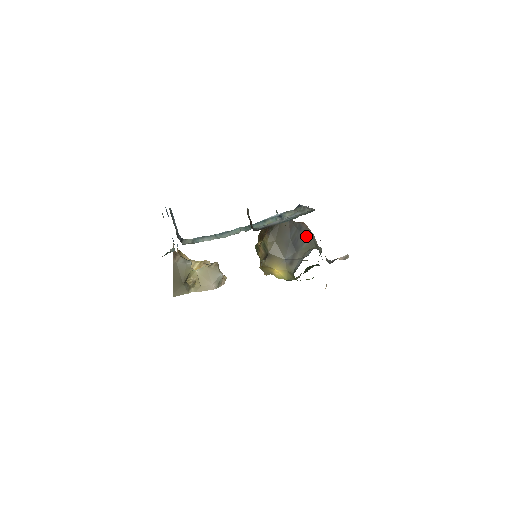
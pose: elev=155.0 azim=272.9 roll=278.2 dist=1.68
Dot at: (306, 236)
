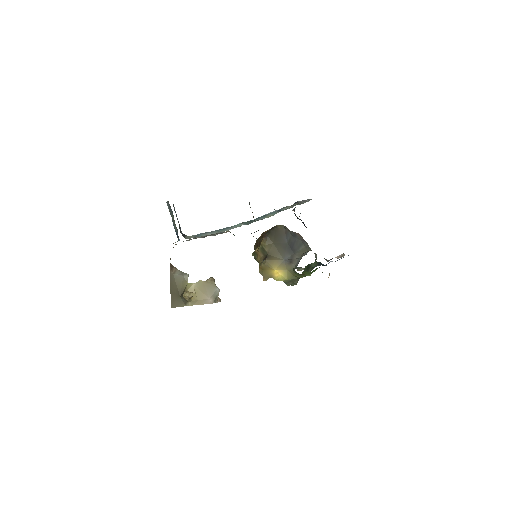
Dot at: (301, 242)
